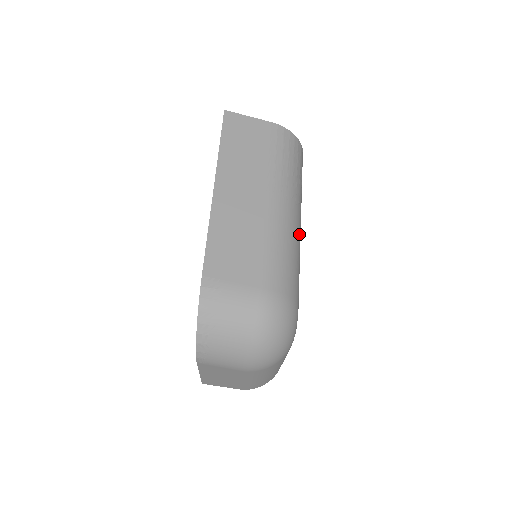
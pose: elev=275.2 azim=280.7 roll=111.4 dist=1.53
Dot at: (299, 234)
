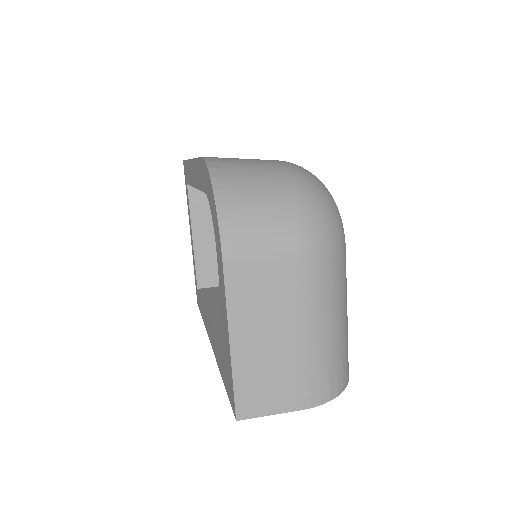
Dot at: occluded
